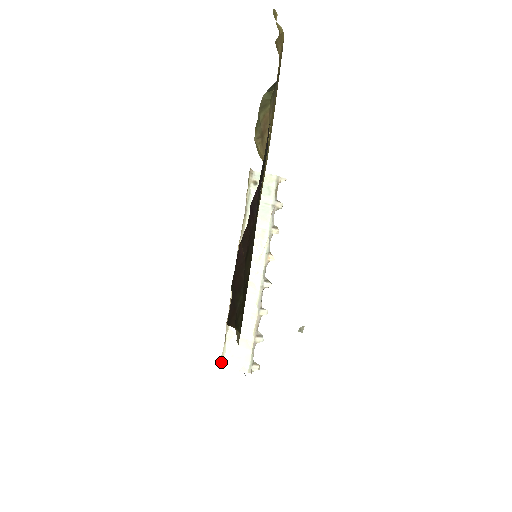
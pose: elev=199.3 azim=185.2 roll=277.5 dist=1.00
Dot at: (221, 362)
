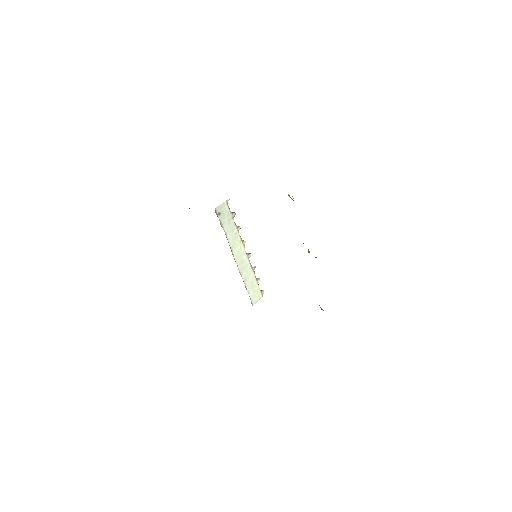
Dot at: (252, 304)
